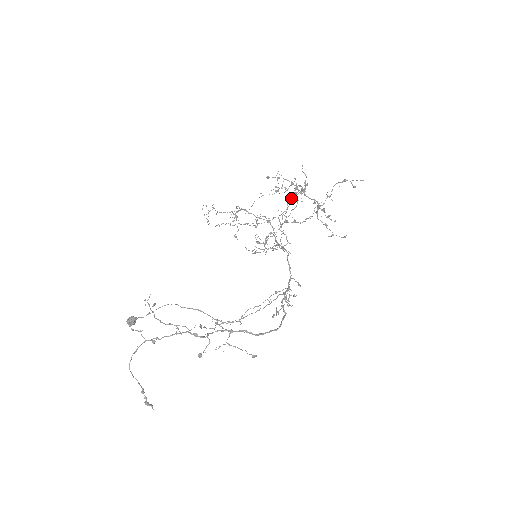
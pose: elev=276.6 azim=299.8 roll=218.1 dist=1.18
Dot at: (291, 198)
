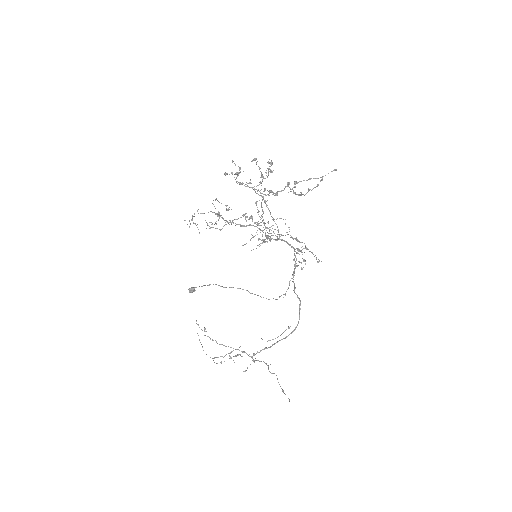
Dot at: occluded
